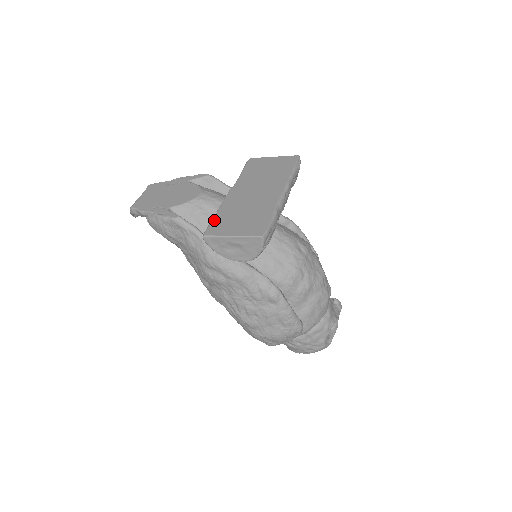
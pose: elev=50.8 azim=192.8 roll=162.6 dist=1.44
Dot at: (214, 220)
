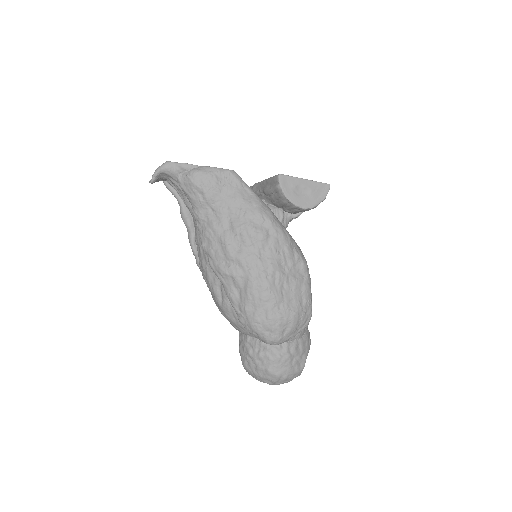
Dot at: occluded
